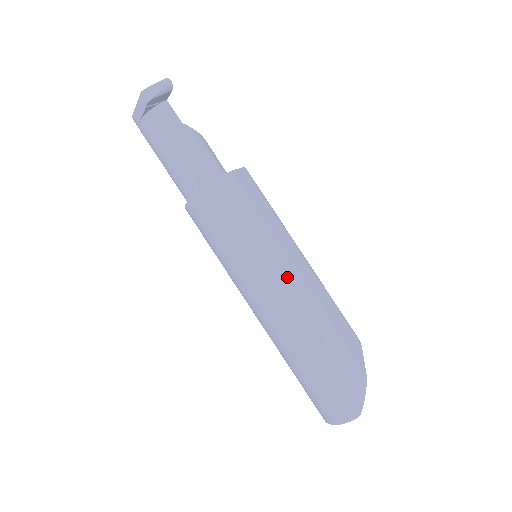
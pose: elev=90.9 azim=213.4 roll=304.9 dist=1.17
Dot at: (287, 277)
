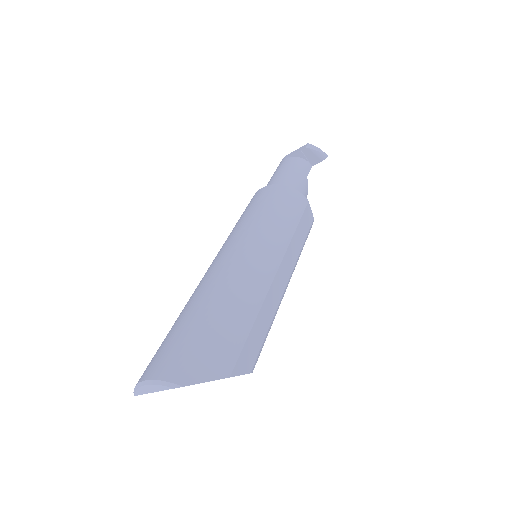
Dot at: (268, 259)
